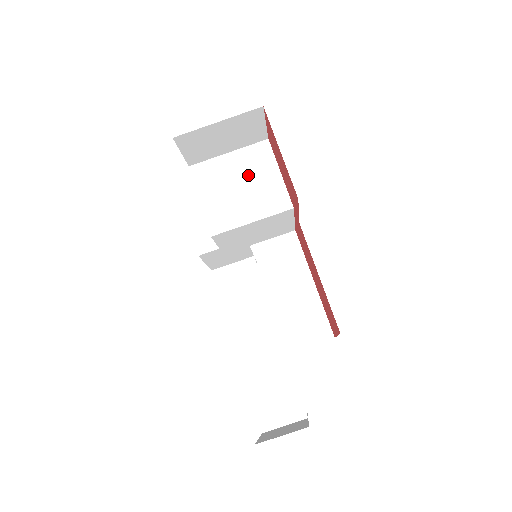
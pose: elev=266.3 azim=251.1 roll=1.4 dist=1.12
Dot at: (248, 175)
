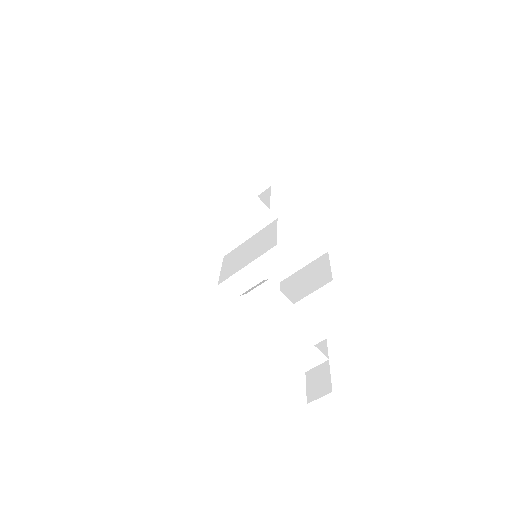
Dot at: (221, 196)
